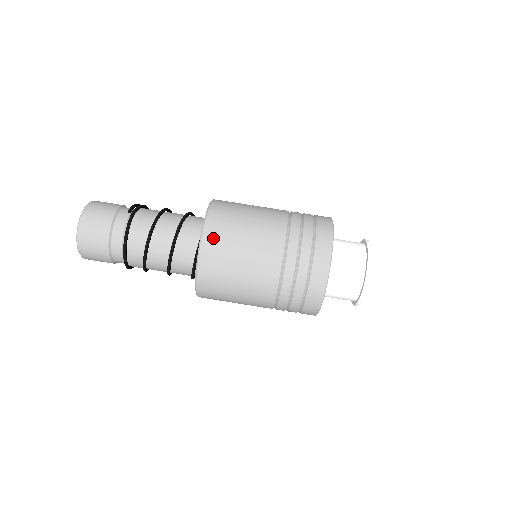
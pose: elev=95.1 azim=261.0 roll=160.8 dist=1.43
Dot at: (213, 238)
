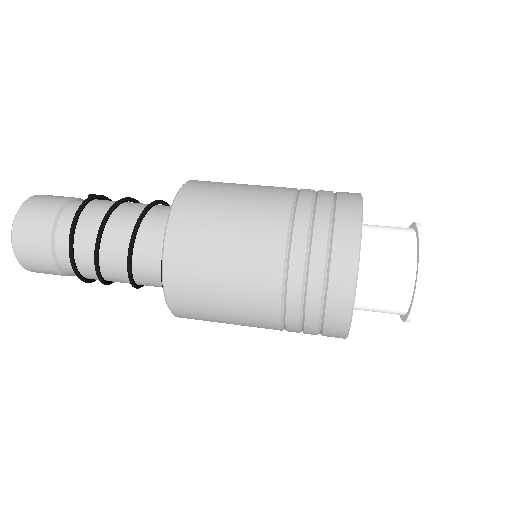
Dot at: (191, 199)
